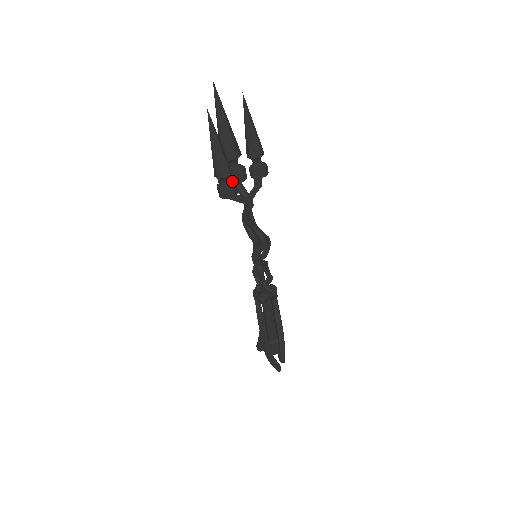
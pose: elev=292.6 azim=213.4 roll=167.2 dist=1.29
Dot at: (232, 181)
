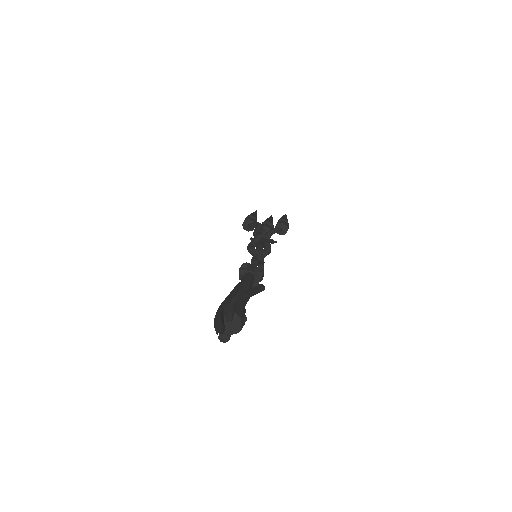
Dot at: occluded
